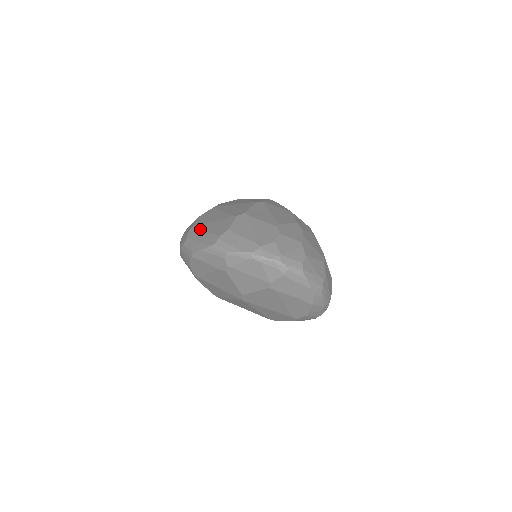
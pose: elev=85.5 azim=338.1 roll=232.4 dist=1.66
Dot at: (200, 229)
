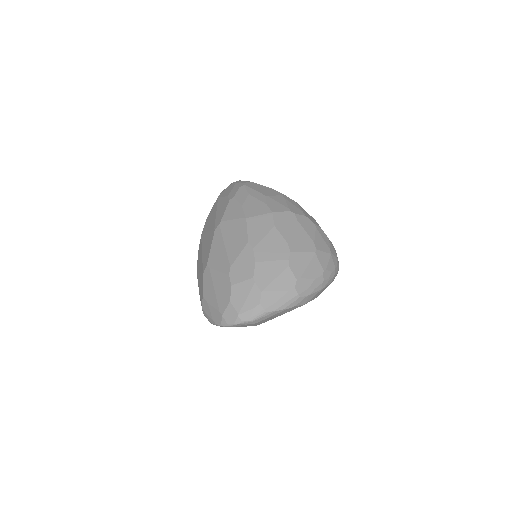
Dot at: occluded
